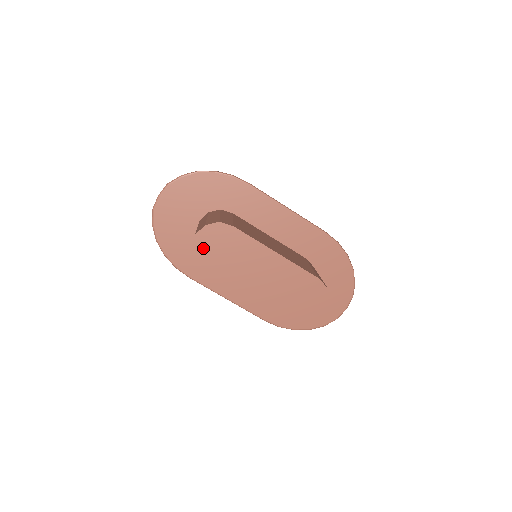
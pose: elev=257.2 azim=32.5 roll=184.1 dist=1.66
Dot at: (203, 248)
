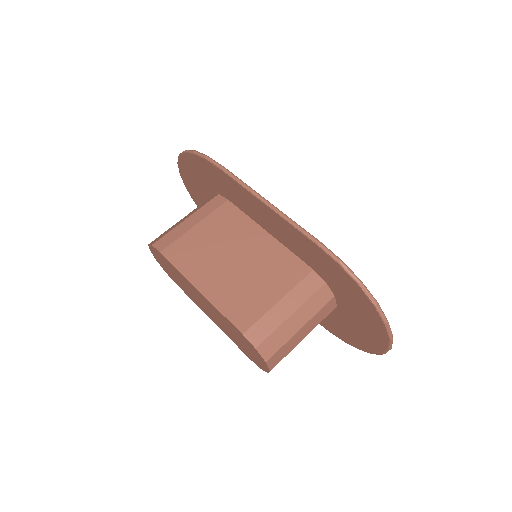
Dot at: (161, 263)
